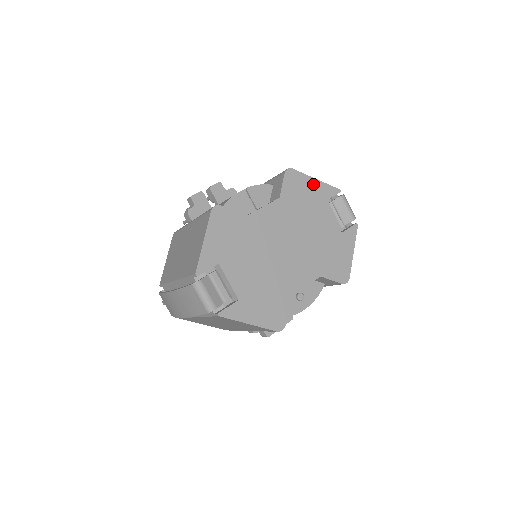
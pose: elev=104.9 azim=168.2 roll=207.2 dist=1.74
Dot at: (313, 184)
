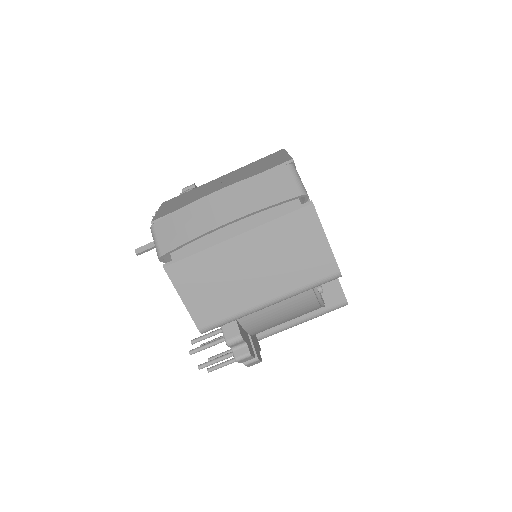
Dot at: occluded
